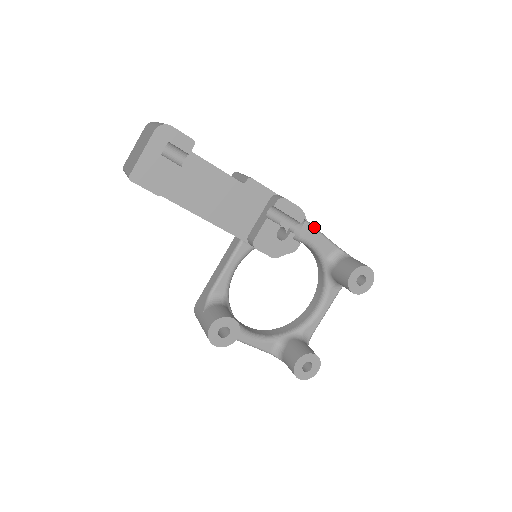
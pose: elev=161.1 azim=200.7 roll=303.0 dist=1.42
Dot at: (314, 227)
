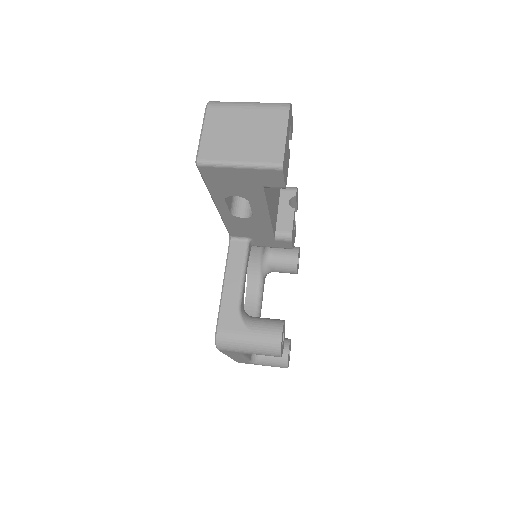
Dot at: occluded
